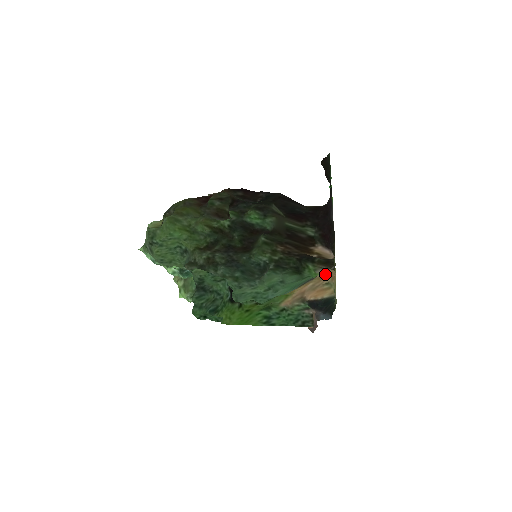
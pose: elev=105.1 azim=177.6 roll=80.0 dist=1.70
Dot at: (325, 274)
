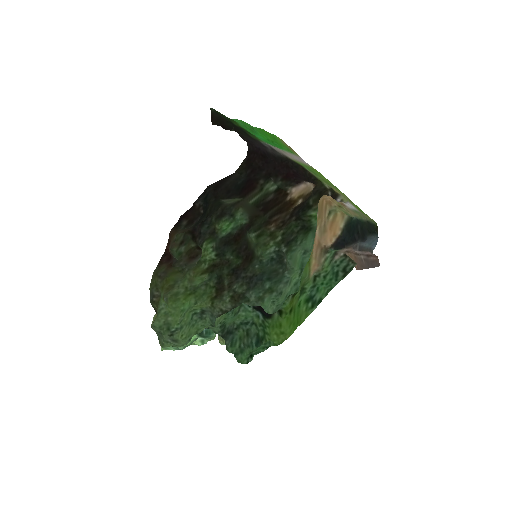
Dot at: (320, 207)
